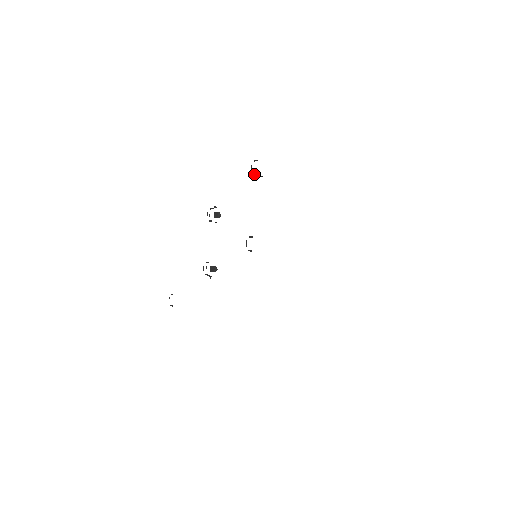
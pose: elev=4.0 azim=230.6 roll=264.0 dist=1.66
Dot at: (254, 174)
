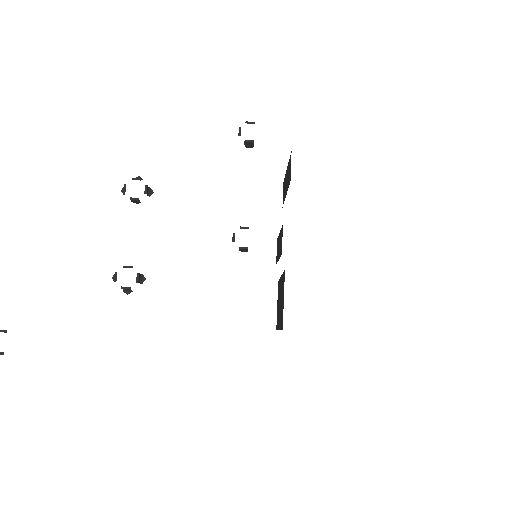
Dot at: (247, 140)
